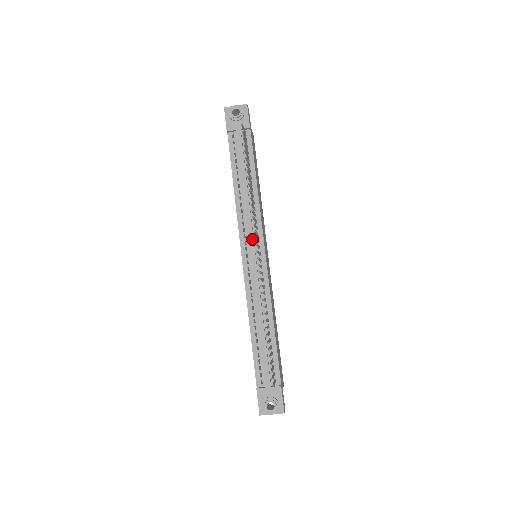
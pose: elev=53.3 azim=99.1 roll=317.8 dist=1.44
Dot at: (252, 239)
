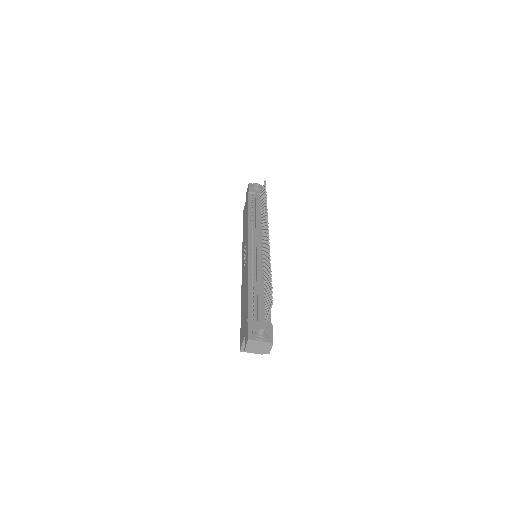
Dot at: (259, 237)
